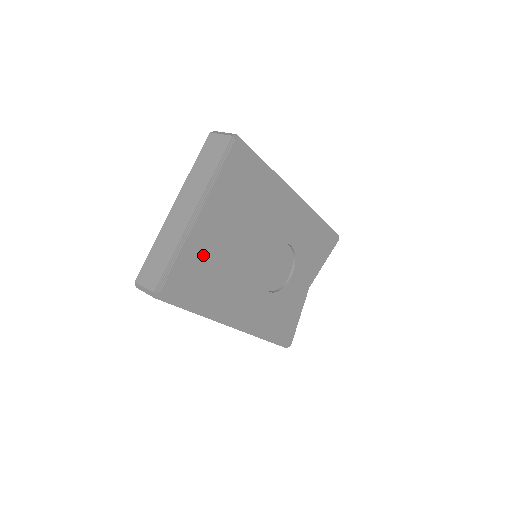
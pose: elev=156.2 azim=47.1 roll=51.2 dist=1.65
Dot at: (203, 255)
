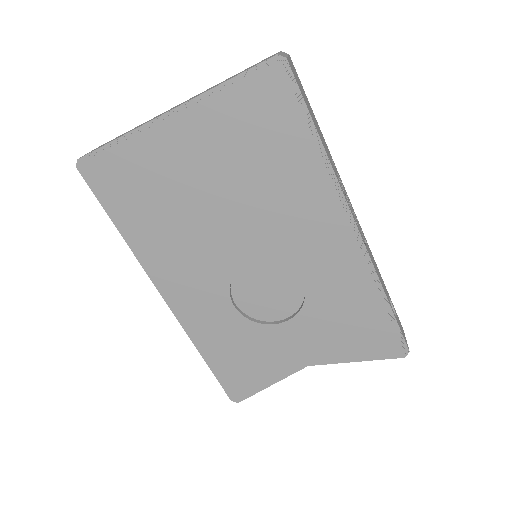
Dot at: (155, 172)
